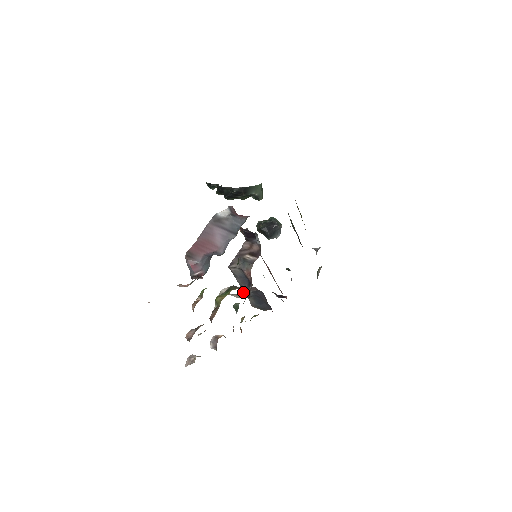
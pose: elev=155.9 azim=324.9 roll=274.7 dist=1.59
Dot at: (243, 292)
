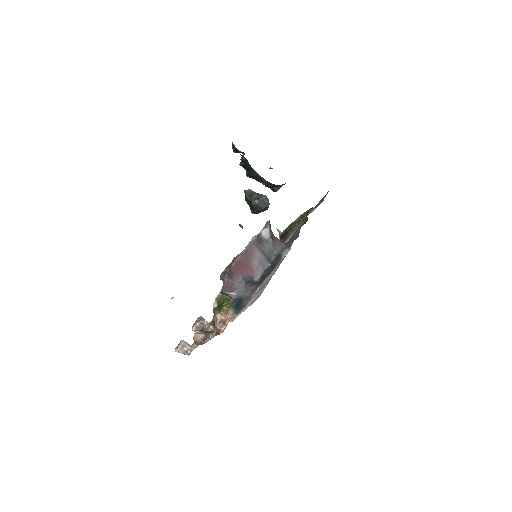
Dot at: occluded
